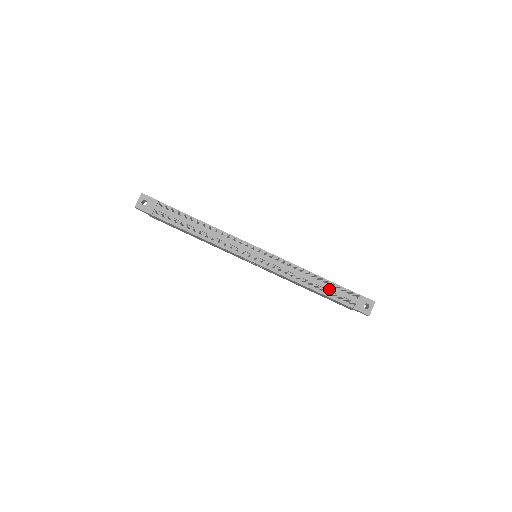
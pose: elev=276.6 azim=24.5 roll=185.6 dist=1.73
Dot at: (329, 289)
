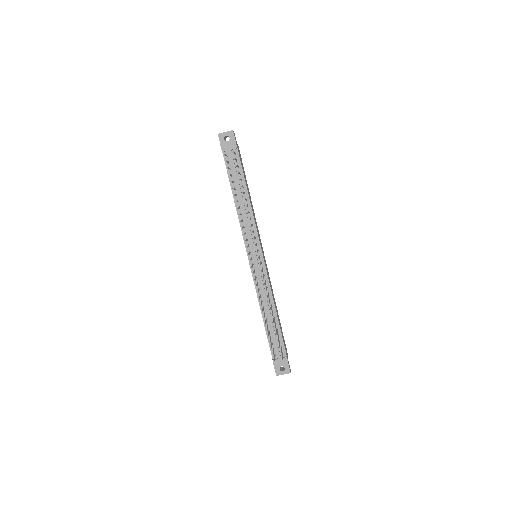
Dot at: (273, 331)
